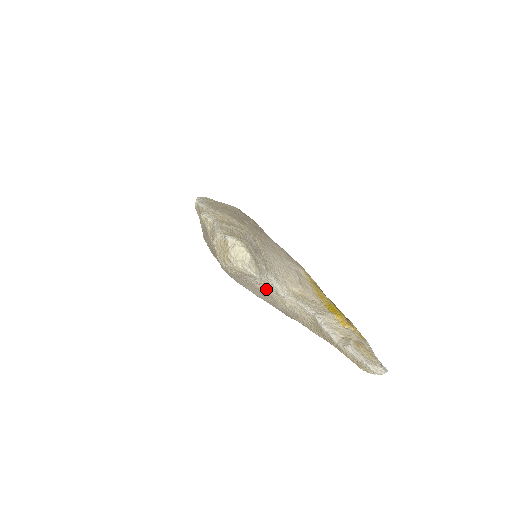
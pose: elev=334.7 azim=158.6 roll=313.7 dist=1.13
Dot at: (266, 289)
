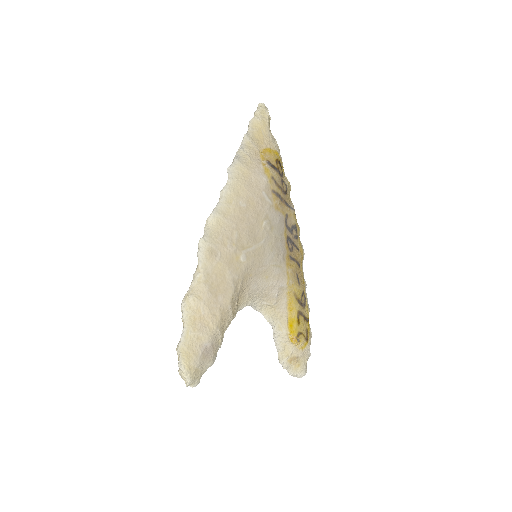
Dot at: occluded
